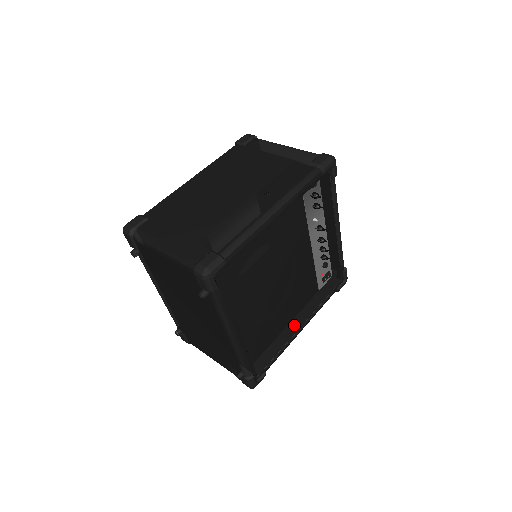
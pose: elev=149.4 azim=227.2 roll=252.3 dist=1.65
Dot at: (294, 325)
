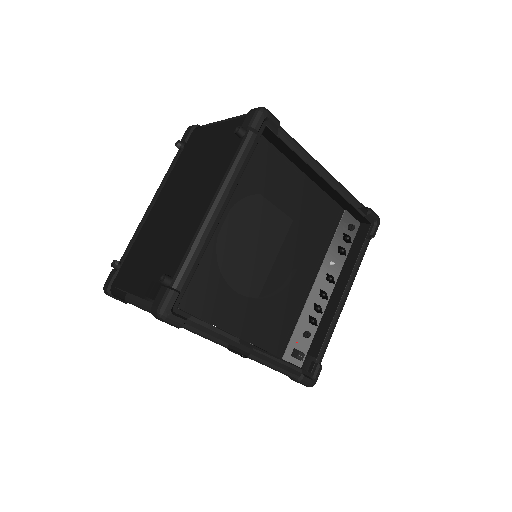
Dot at: occluded
